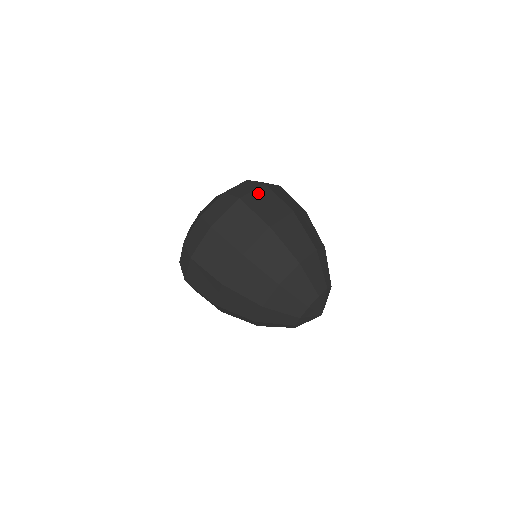
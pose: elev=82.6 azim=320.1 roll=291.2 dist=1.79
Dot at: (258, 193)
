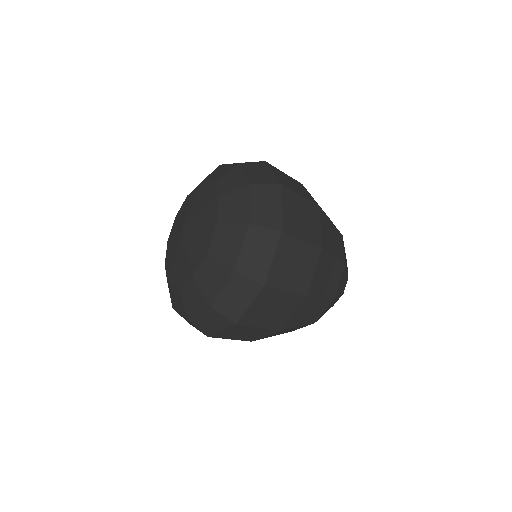
Dot at: (280, 256)
